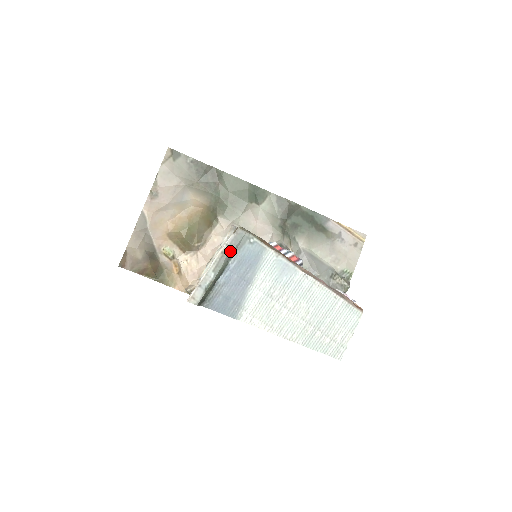
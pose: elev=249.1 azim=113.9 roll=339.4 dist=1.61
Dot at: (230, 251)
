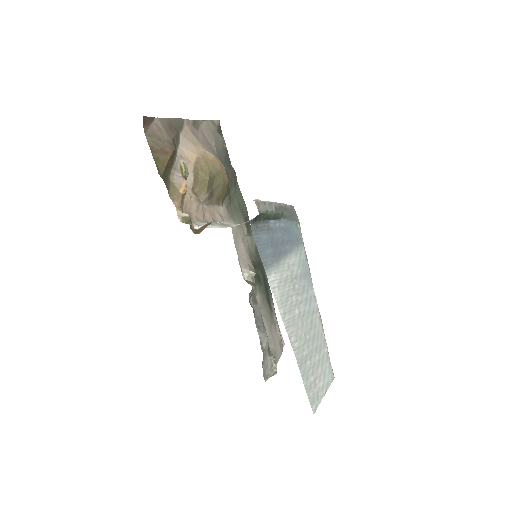
Dot at: (286, 212)
